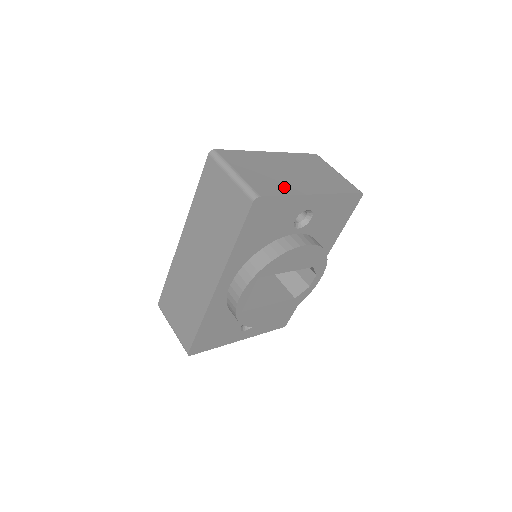
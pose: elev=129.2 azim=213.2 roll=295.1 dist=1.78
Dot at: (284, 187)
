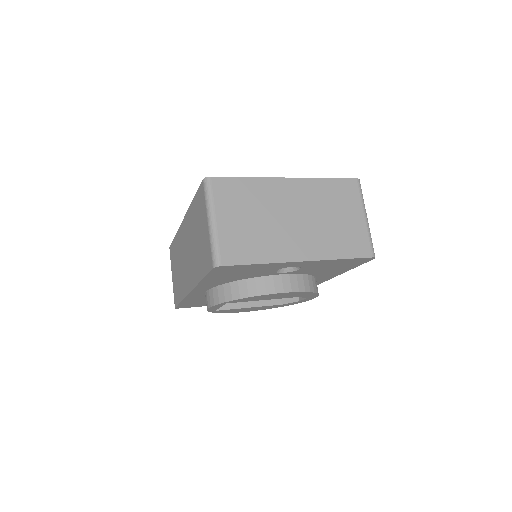
Dot at: (264, 248)
